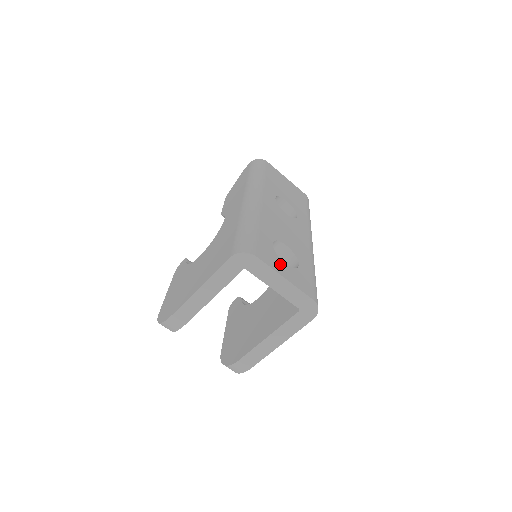
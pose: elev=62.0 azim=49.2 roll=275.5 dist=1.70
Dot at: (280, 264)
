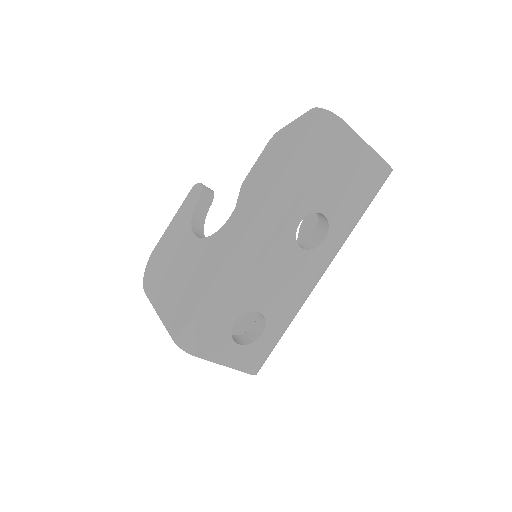
Dot at: (228, 349)
